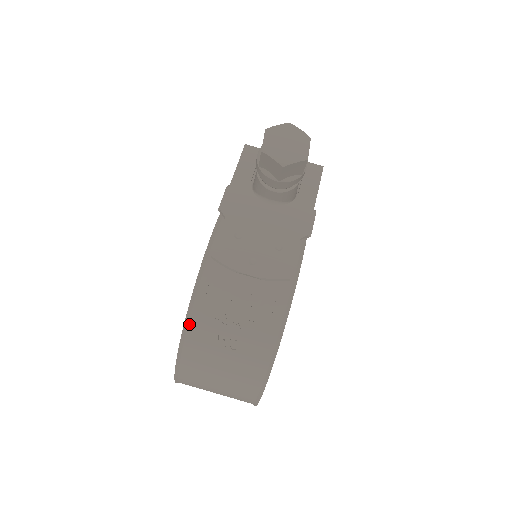
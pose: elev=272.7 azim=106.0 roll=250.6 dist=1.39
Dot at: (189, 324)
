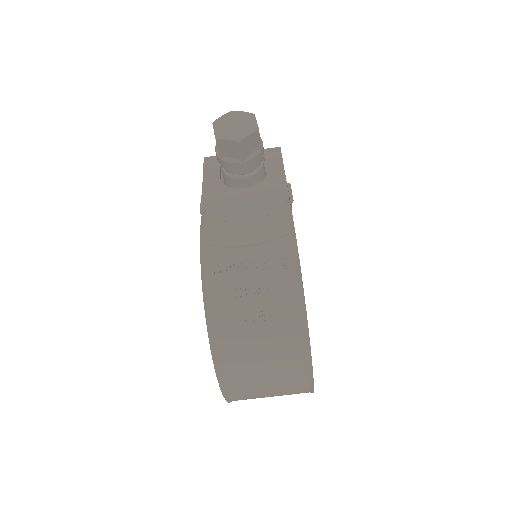
Dot at: (210, 314)
